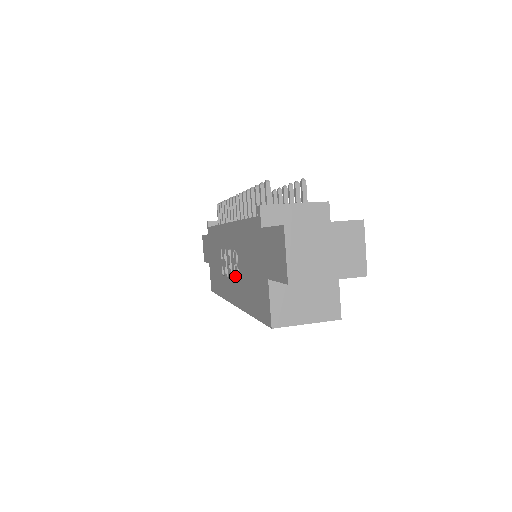
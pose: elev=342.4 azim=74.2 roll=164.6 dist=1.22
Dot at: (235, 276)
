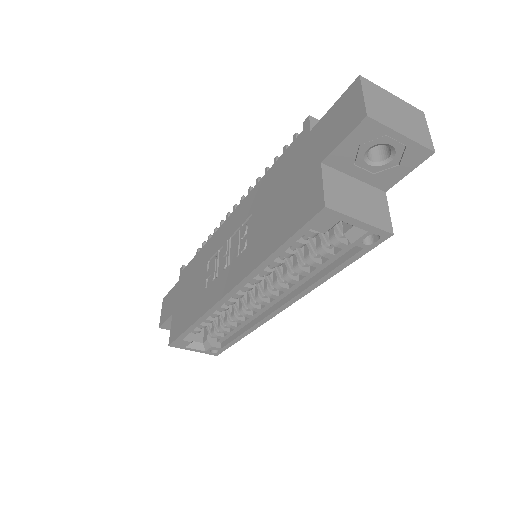
Dot at: (239, 251)
